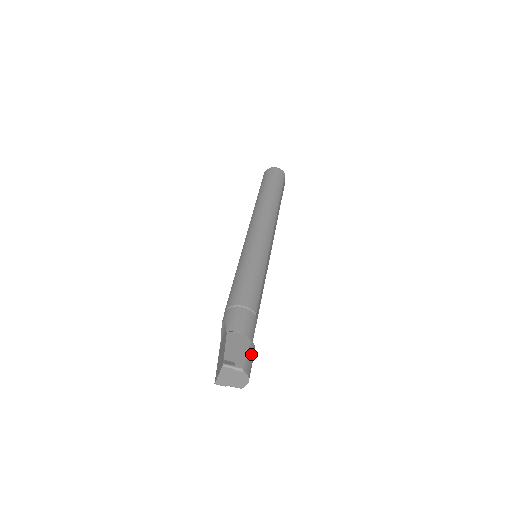
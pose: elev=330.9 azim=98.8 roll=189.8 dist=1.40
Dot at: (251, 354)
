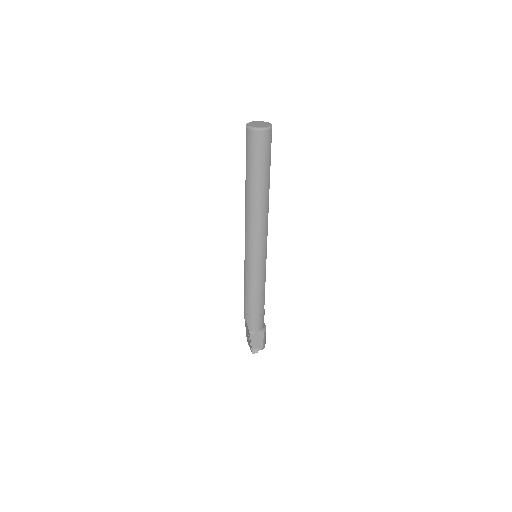
Dot at: (265, 337)
